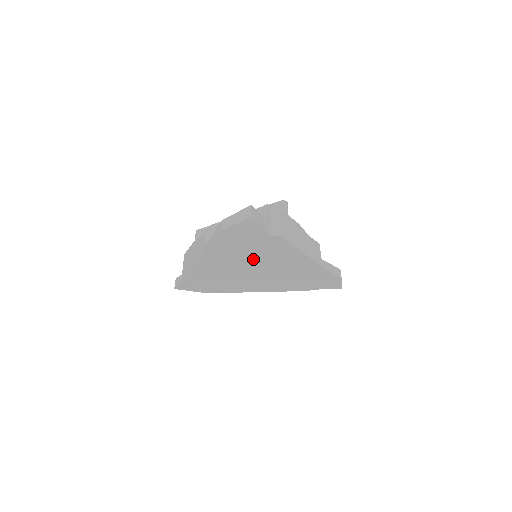
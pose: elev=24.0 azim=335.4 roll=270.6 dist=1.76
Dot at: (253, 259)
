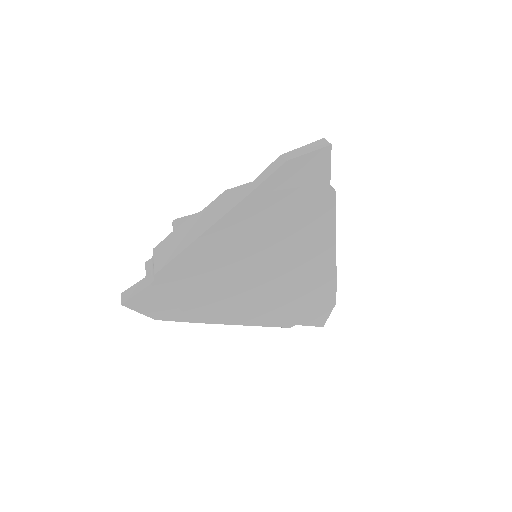
Dot at: (277, 239)
